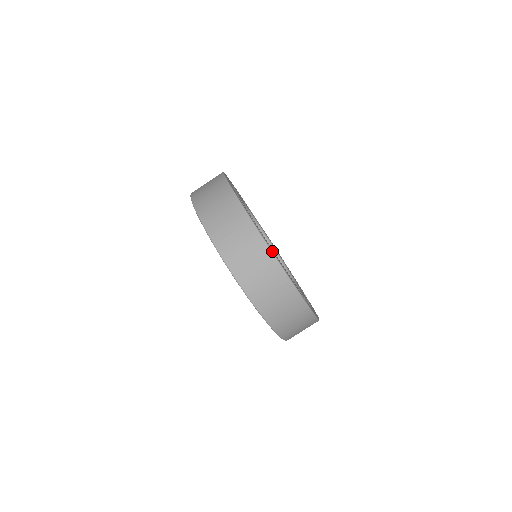
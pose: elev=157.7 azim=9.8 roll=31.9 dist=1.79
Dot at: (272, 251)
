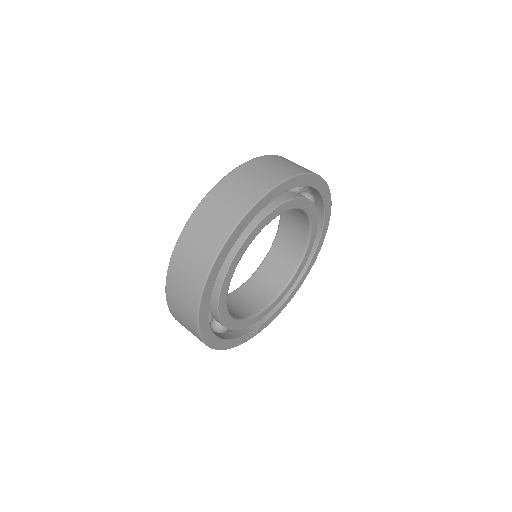
Dot at: (209, 276)
